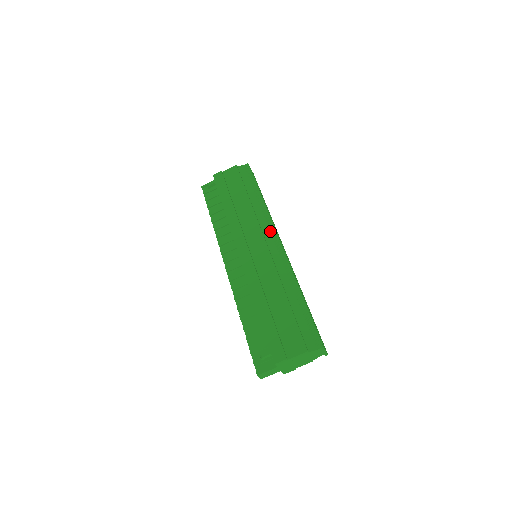
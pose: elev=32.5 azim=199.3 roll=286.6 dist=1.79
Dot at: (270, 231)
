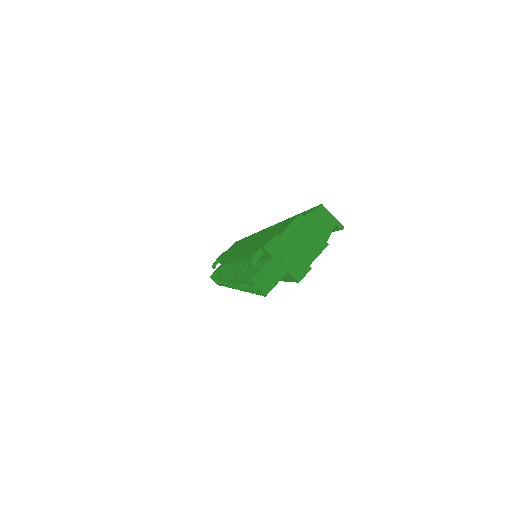
Dot at: occluded
